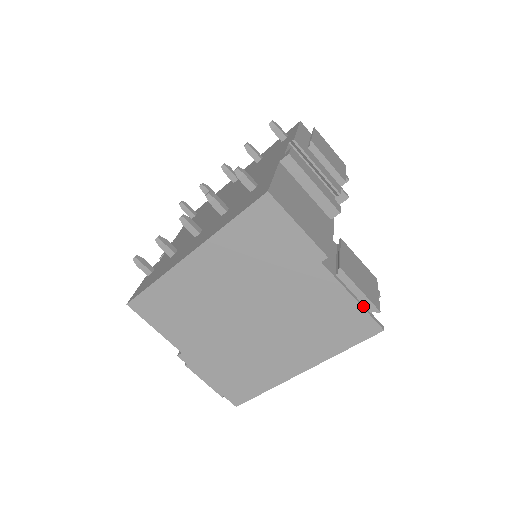
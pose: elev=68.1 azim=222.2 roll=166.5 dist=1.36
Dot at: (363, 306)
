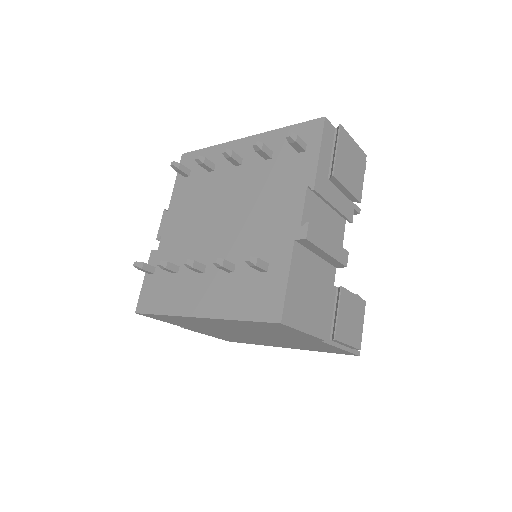
Dot at: (347, 349)
